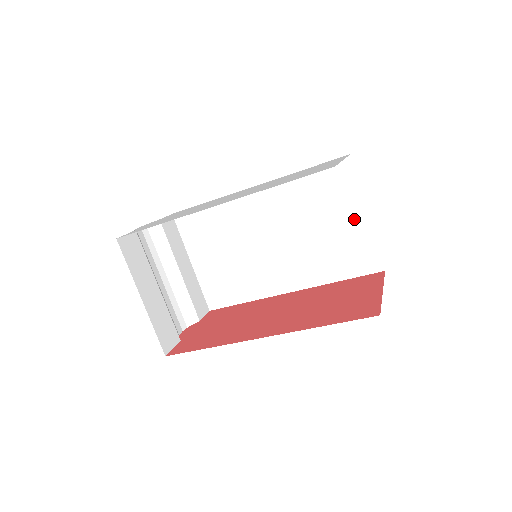
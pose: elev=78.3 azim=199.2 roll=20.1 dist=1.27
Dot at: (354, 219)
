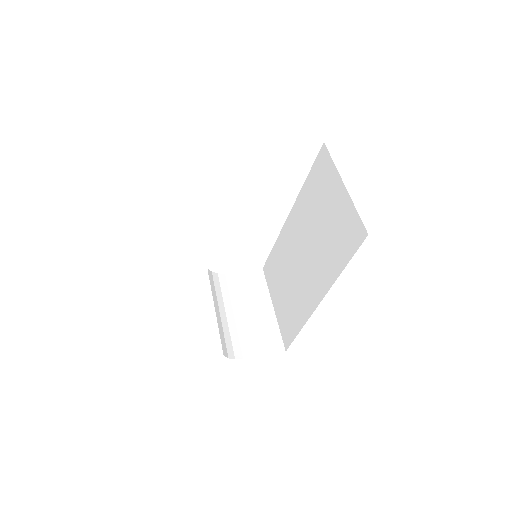
Dot at: (338, 197)
